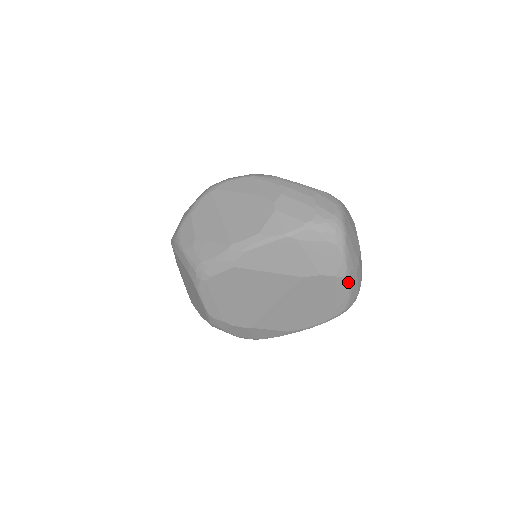
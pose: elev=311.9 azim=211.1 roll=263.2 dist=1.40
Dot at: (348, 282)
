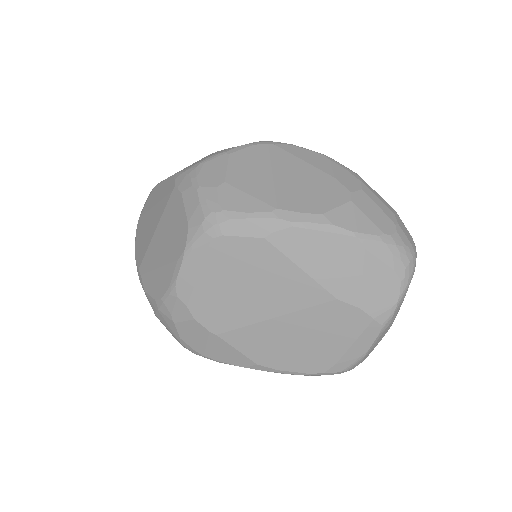
Dot at: (378, 335)
